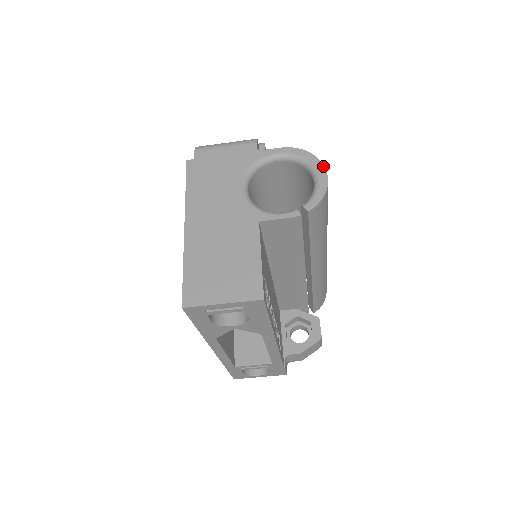
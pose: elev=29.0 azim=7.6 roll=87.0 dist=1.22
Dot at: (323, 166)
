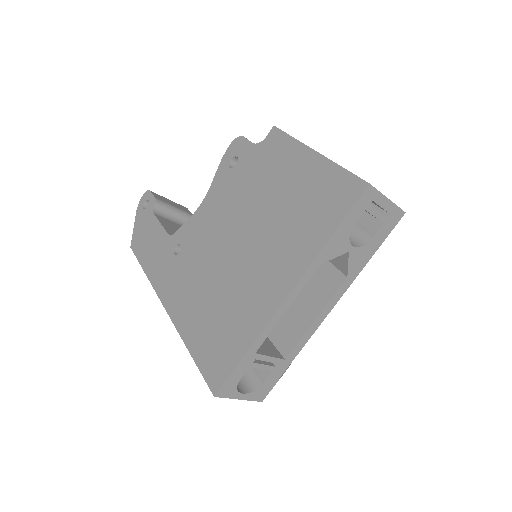
Dot at: occluded
